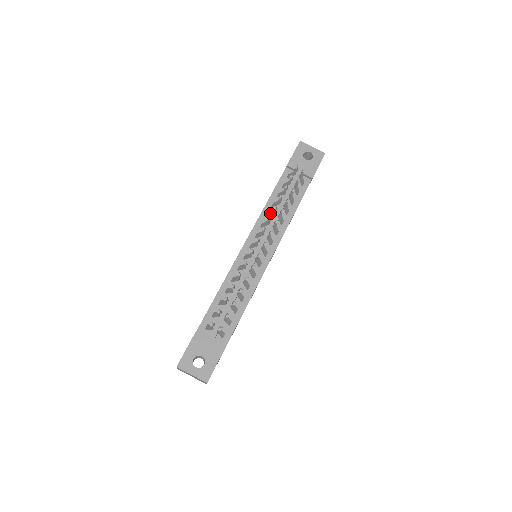
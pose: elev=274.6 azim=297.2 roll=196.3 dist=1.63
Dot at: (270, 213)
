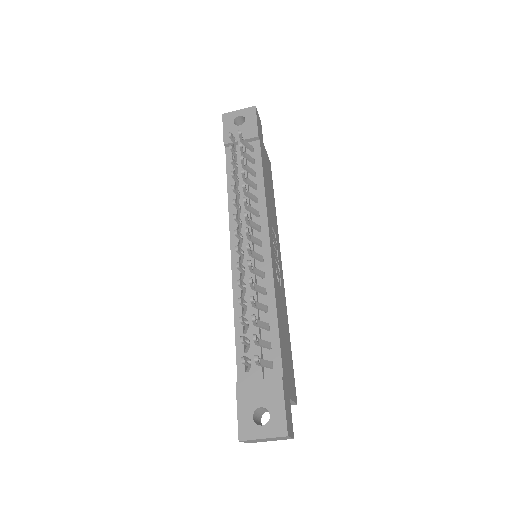
Dot at: (236, 199)
